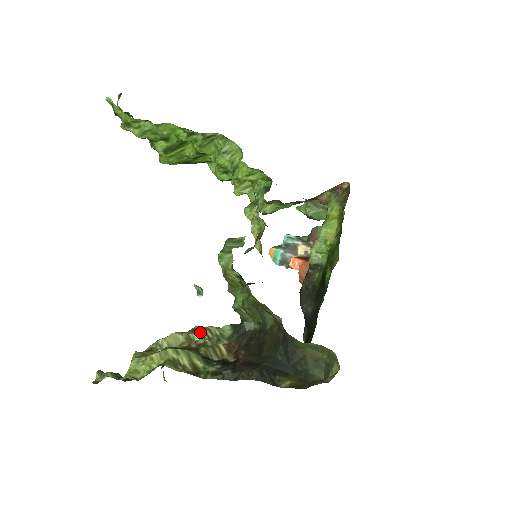
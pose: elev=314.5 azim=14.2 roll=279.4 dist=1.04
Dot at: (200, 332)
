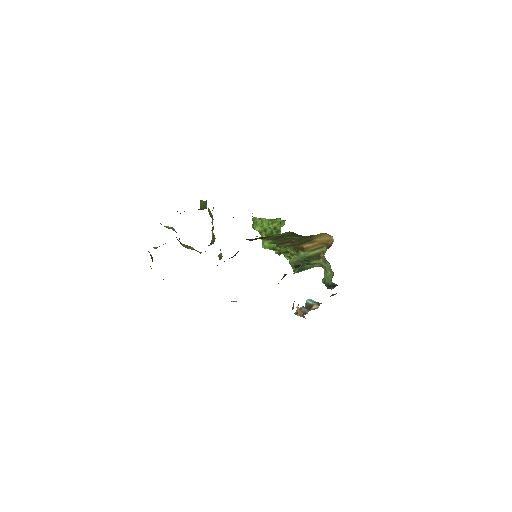
Dot at: occluded
